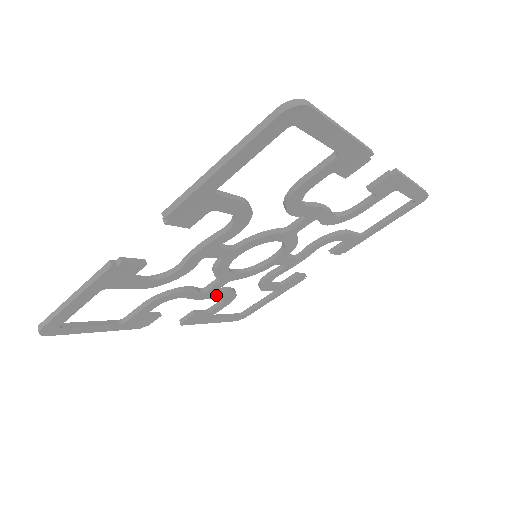
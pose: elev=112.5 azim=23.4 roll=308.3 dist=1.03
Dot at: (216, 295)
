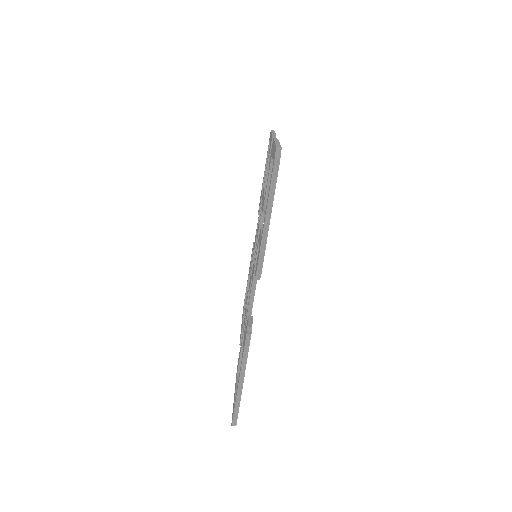
Dot at: occluded
